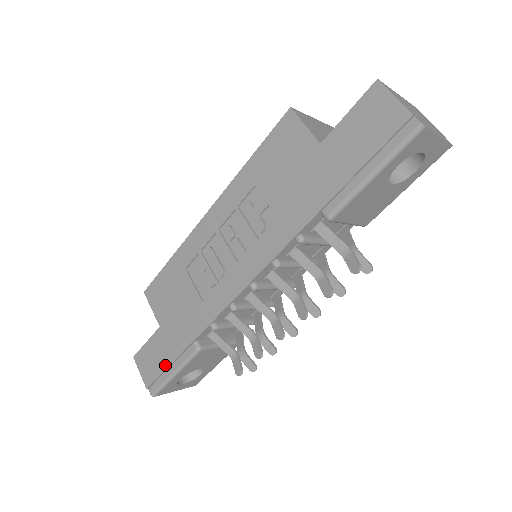
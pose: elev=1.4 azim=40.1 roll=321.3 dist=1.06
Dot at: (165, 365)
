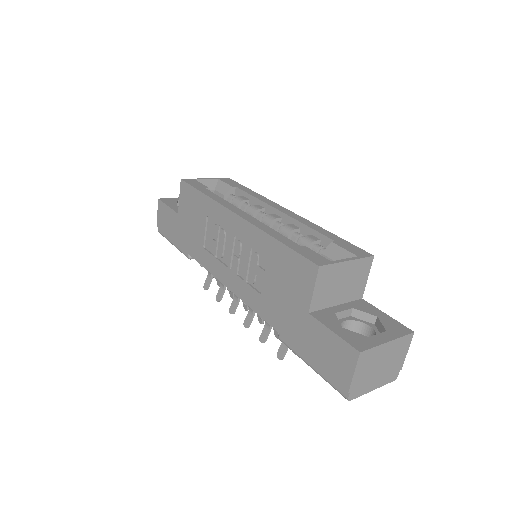
Dot at: (170, 235)
